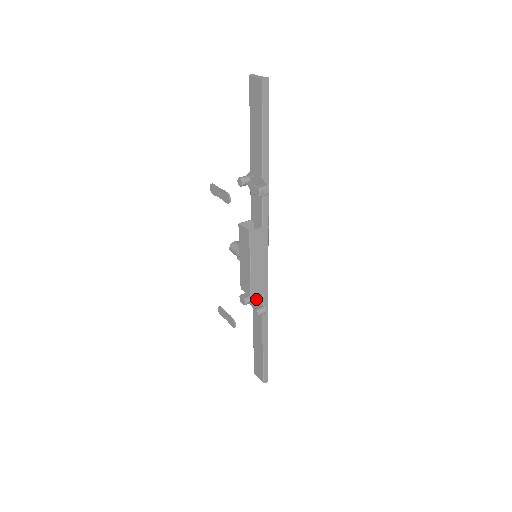
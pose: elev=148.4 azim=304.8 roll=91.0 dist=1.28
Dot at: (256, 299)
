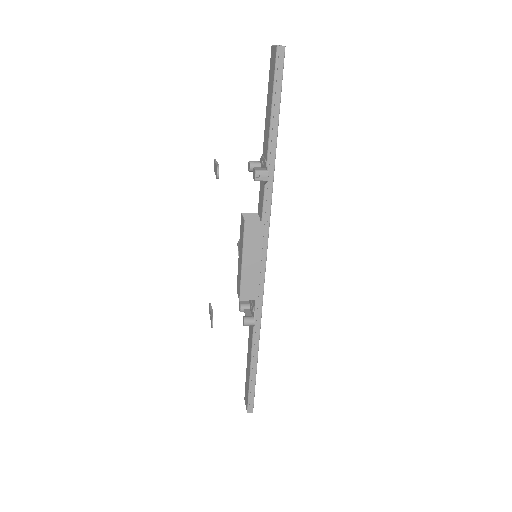
Dot at: (252, 308)
